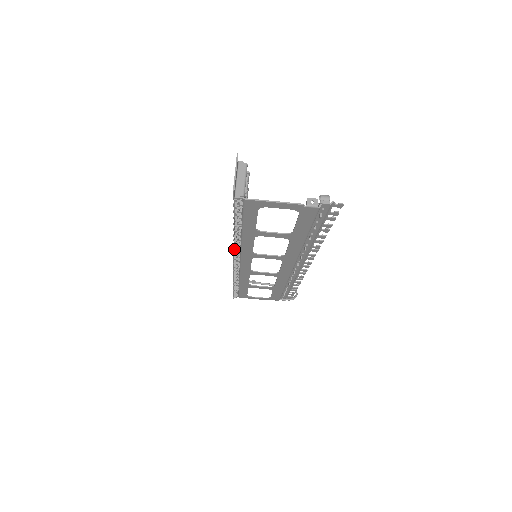
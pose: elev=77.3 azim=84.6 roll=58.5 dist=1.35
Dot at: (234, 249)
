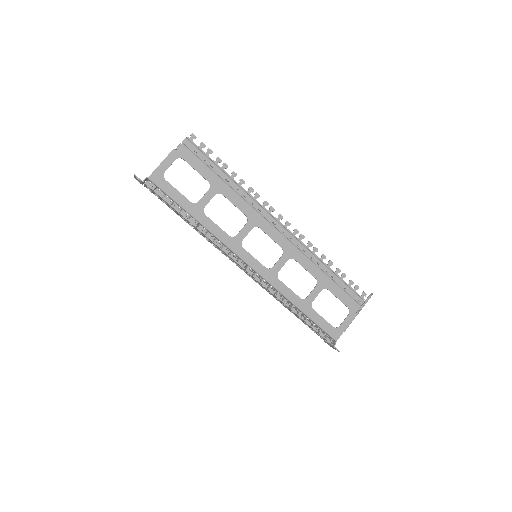
Dot at: (220, 248)
